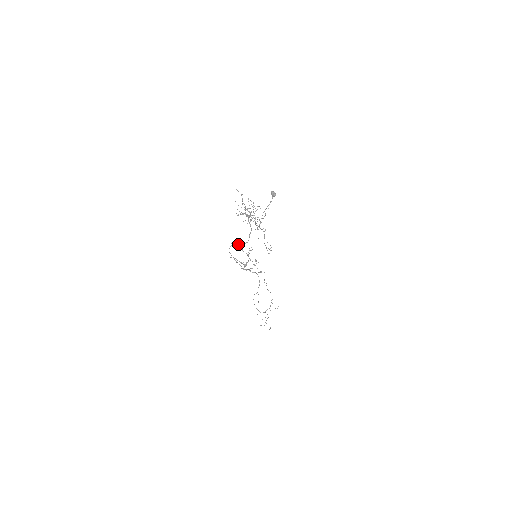
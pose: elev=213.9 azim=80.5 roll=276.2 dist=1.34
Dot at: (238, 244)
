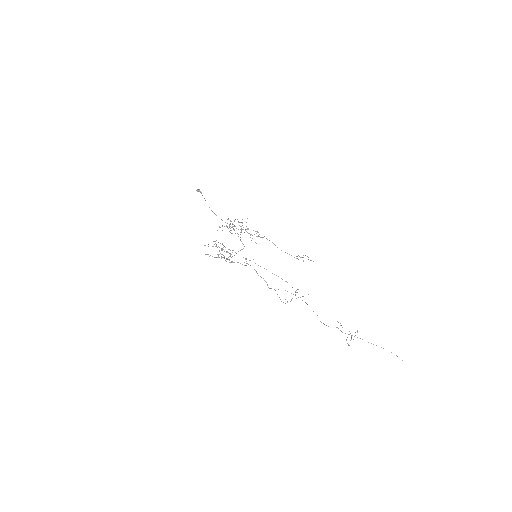
Dot at: occluded
